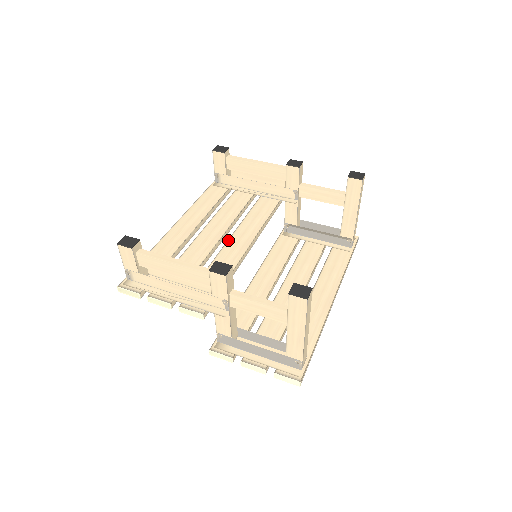
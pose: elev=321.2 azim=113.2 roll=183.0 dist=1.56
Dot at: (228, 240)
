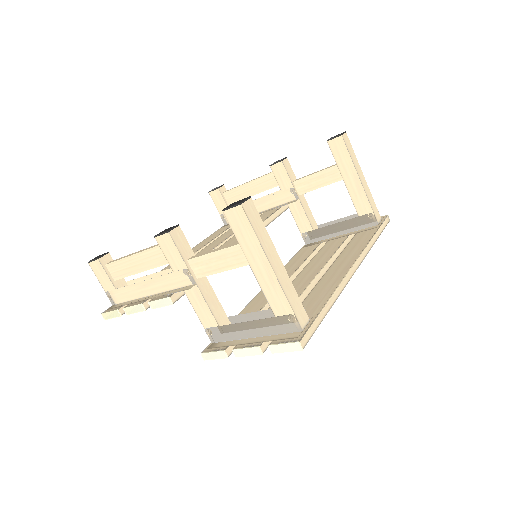
Dot at: (219, 247)
